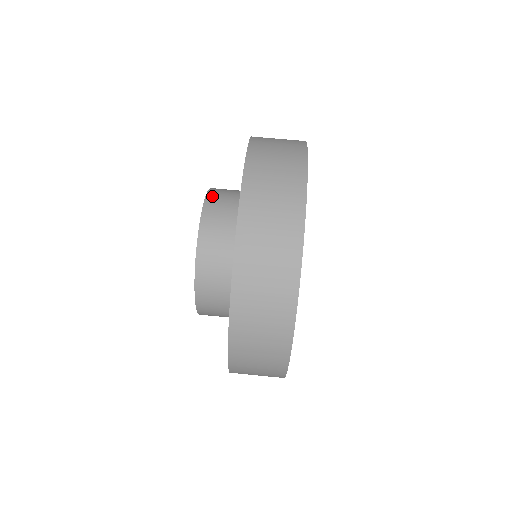
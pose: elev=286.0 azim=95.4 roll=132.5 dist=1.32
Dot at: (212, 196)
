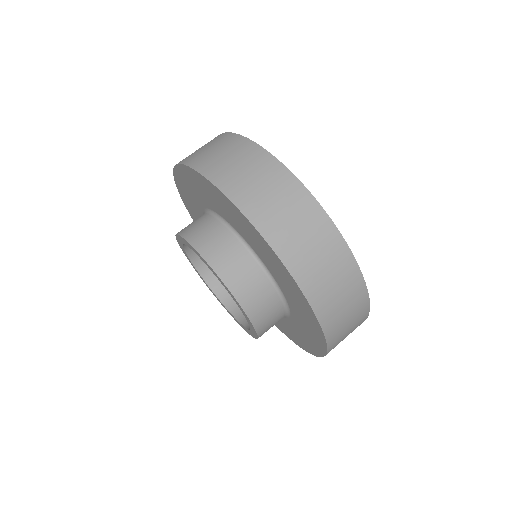
Dot at: occluded
